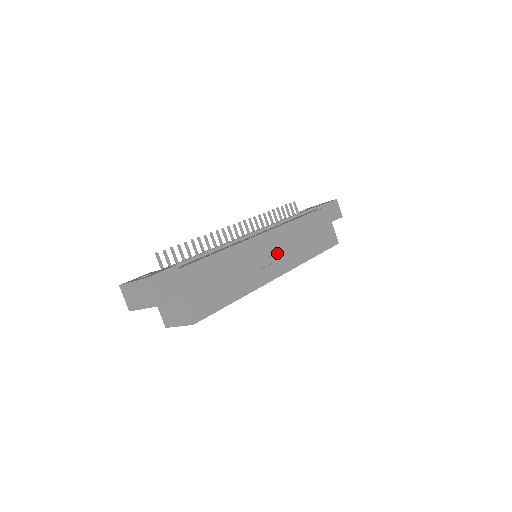
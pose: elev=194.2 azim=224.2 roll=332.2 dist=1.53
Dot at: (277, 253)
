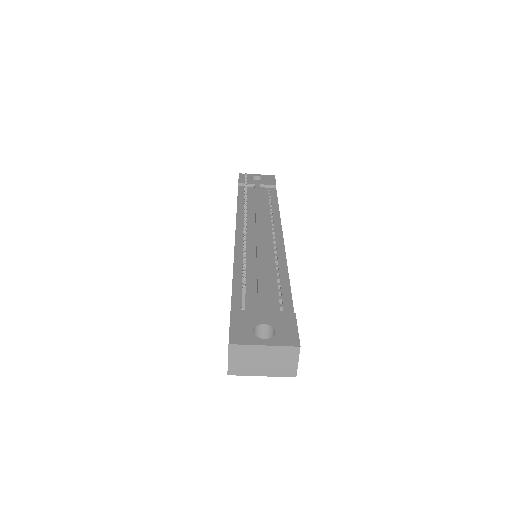
Dot at: occluded
